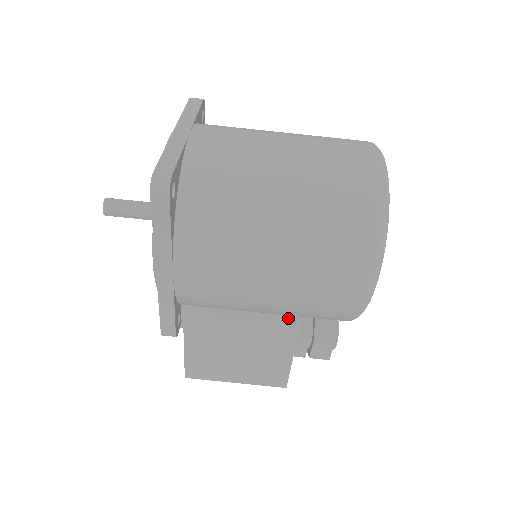
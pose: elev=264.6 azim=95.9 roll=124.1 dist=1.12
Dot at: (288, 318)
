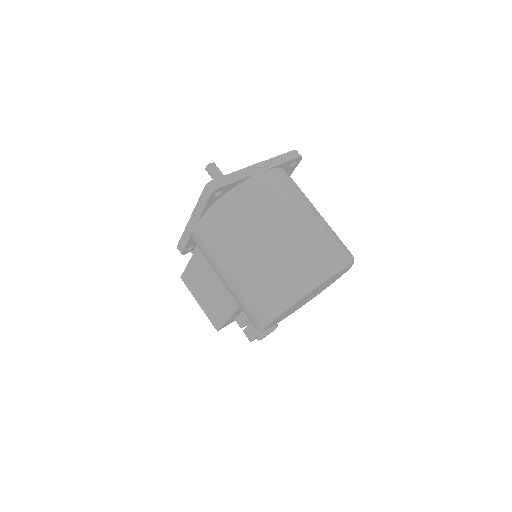
Dot at: occluded
